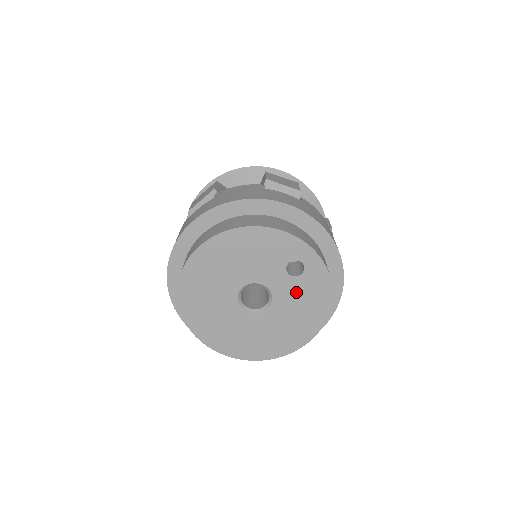
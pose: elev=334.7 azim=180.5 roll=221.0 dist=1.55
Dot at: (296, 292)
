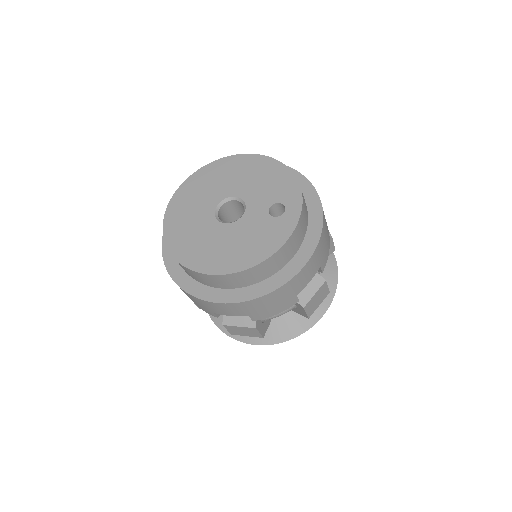
Dot at: (258, 227)
